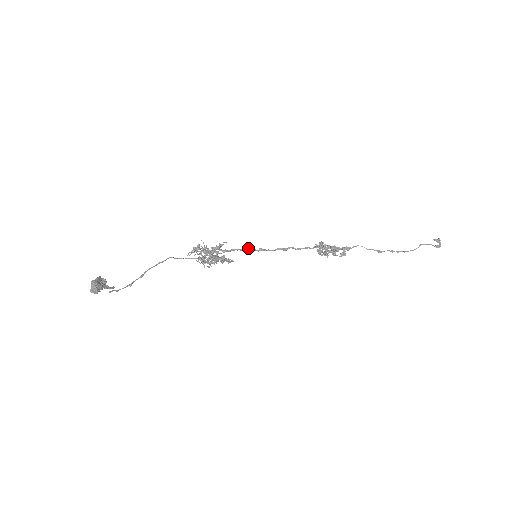
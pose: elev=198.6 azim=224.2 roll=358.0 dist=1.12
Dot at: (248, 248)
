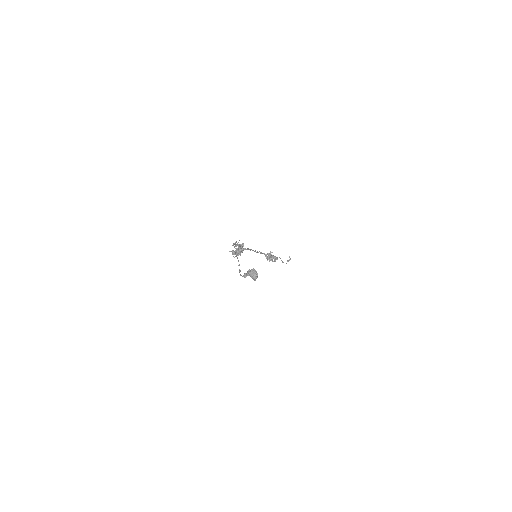
Dot at: occluded
